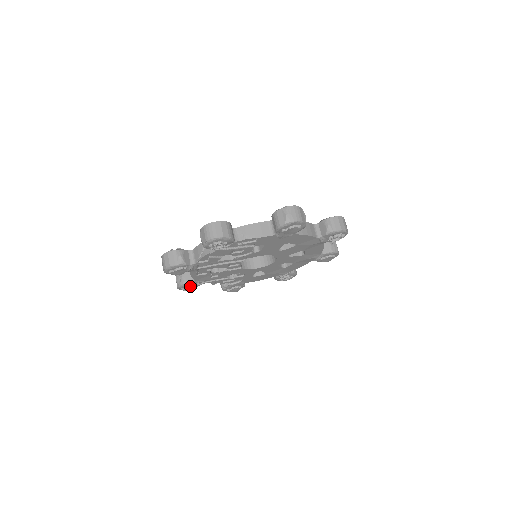
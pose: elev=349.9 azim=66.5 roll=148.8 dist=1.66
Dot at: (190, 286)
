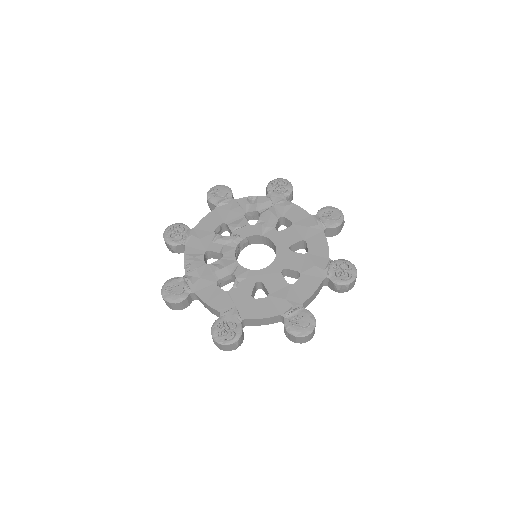
Dot at: occluded
